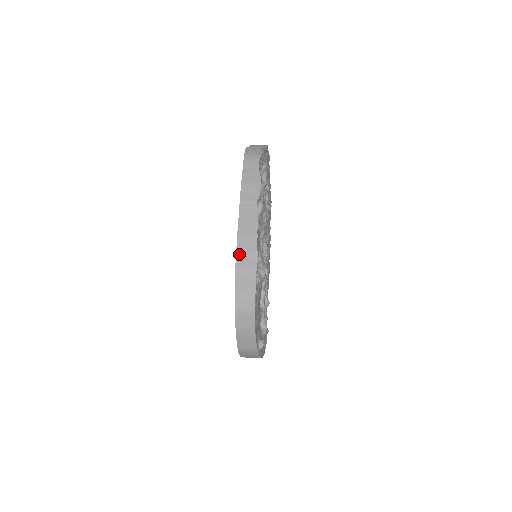
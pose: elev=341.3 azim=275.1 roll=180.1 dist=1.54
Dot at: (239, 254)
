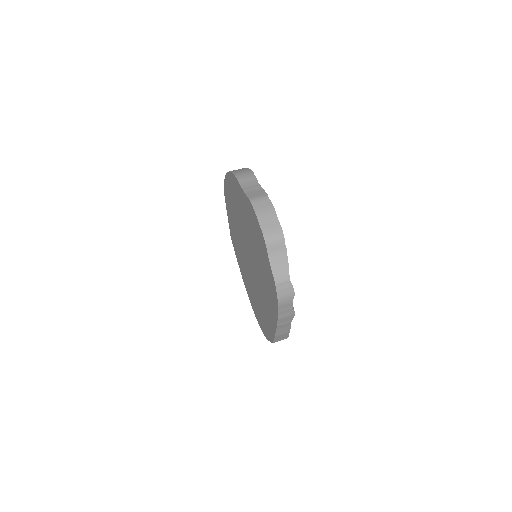
Dot at: (276, 340)
